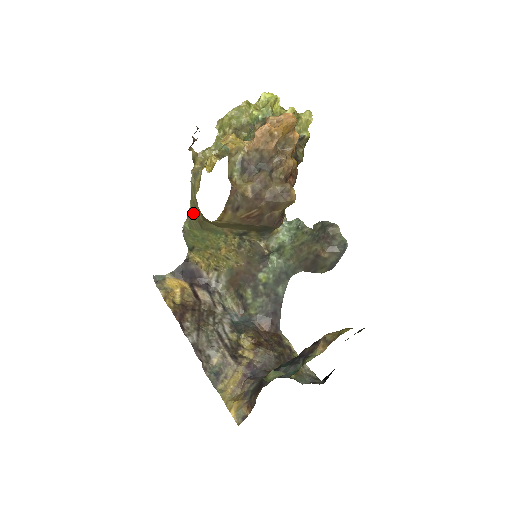
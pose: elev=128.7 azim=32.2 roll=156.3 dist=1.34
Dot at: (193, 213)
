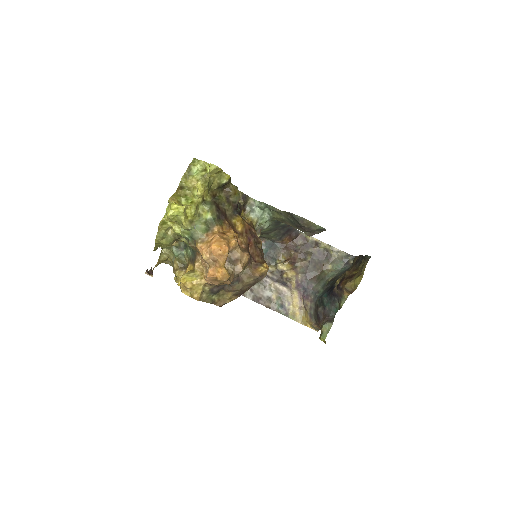
Dot at: occluded
